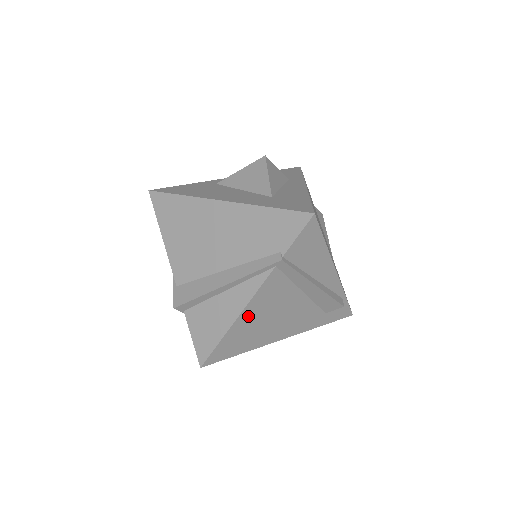
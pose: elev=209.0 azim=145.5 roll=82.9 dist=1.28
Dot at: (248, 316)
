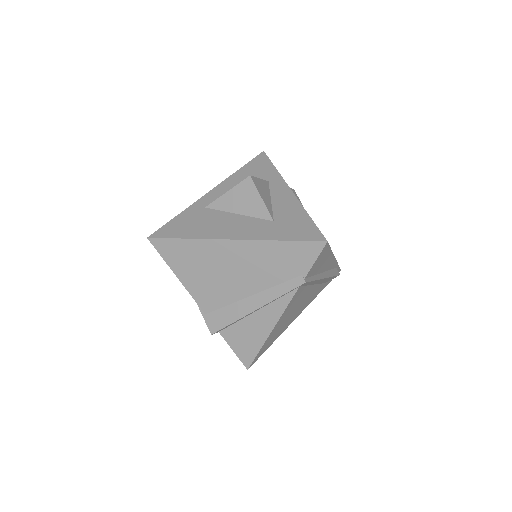
Dot at: (279, 323)
